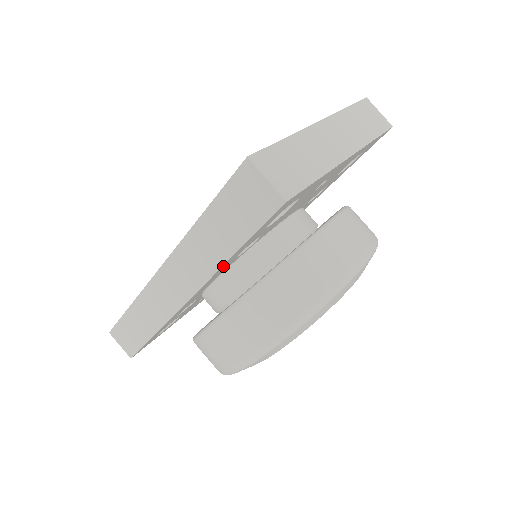
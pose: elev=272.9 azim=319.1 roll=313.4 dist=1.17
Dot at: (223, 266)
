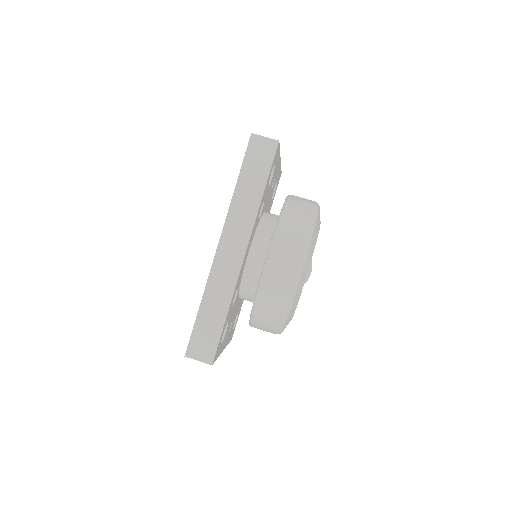
Dot at: (259, 209)
